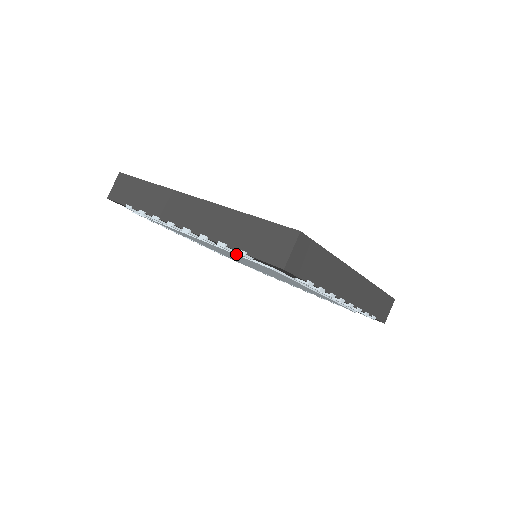
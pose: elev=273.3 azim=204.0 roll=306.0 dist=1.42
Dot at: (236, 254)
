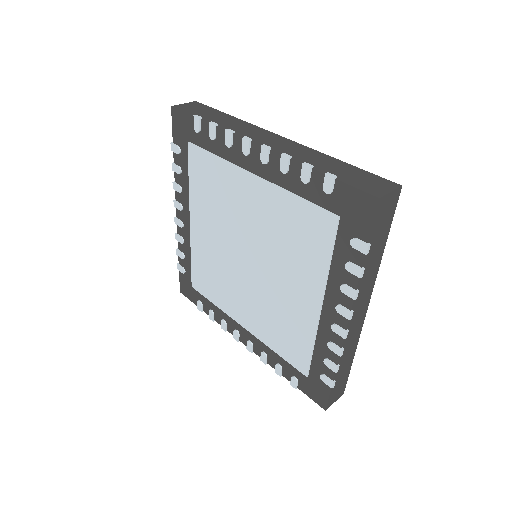
Dot at: (189, 181)
